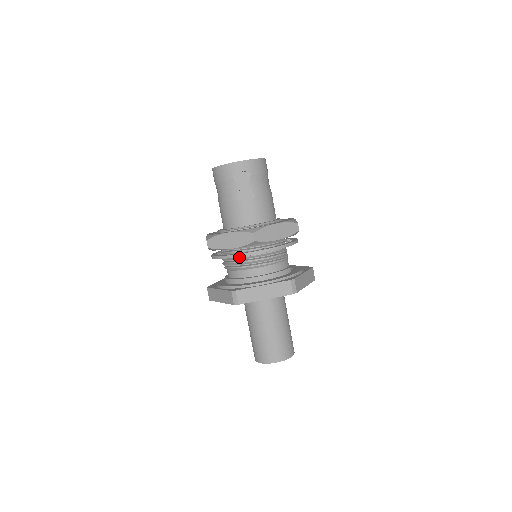
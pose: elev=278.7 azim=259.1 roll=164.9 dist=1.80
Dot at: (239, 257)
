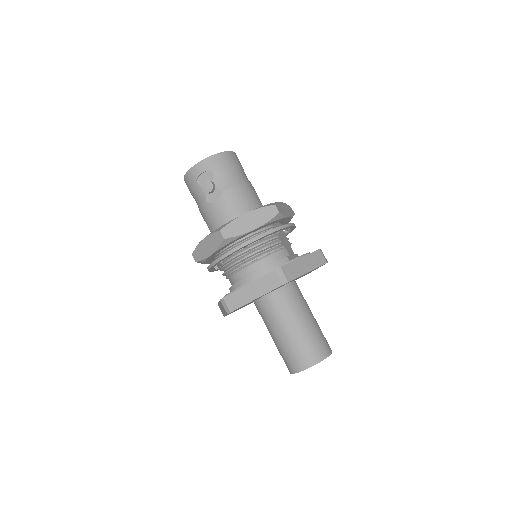
Dot at: (226, 262)
